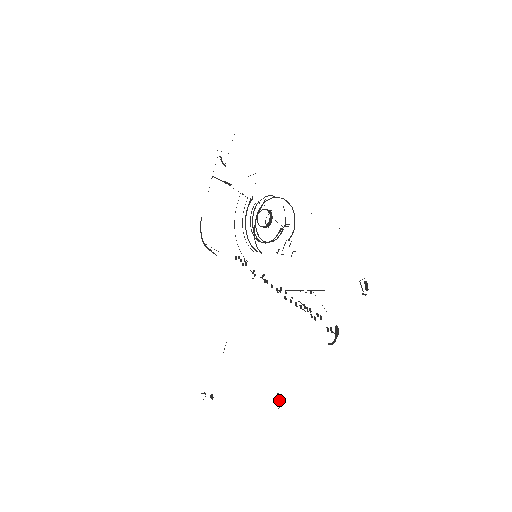
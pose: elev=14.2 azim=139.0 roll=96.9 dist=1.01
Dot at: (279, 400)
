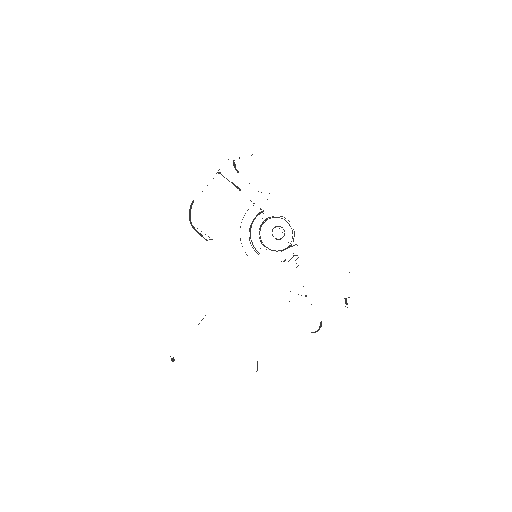
Dot at: occluded
